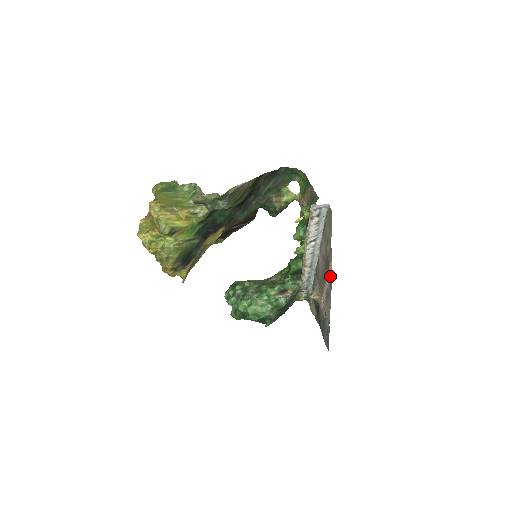
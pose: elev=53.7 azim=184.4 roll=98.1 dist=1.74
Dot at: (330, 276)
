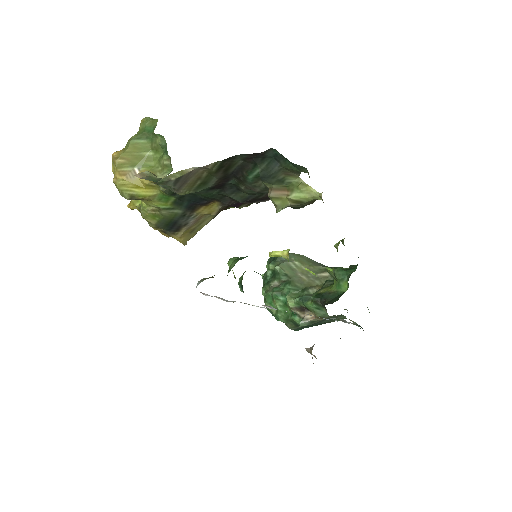
Dot at: occluded
